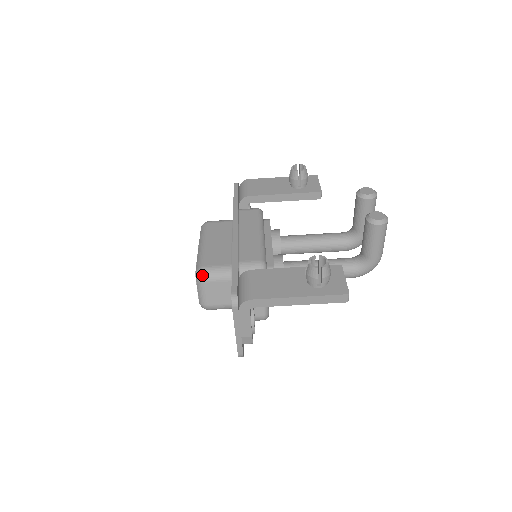
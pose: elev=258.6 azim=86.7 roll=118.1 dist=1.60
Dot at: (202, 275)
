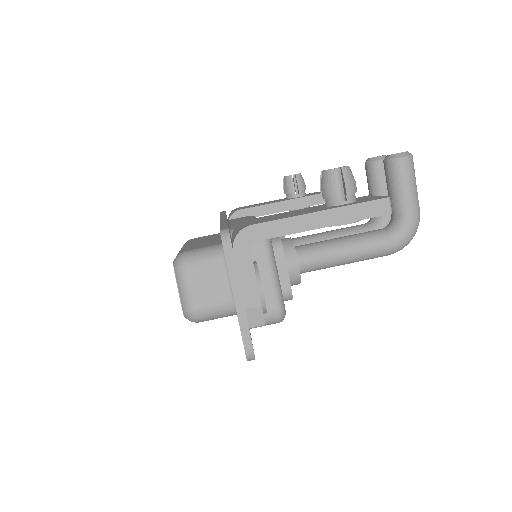
Dot at: (182, 259)
